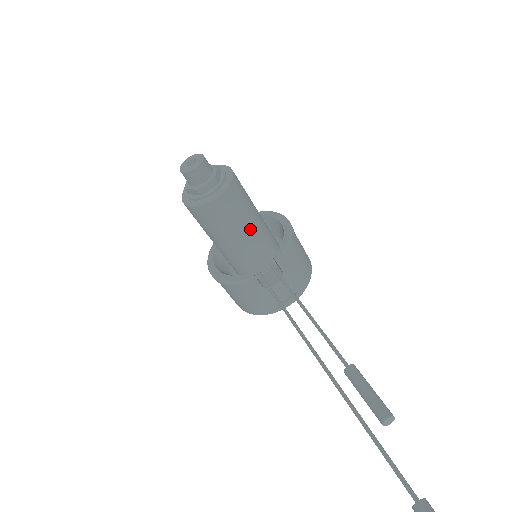
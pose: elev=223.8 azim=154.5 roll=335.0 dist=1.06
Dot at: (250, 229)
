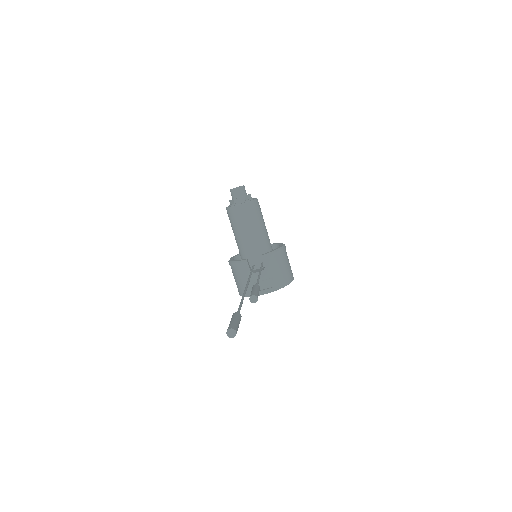
Dot at: (255, 233)
